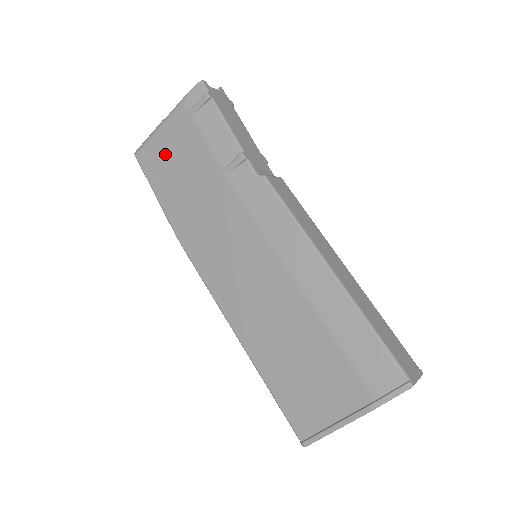
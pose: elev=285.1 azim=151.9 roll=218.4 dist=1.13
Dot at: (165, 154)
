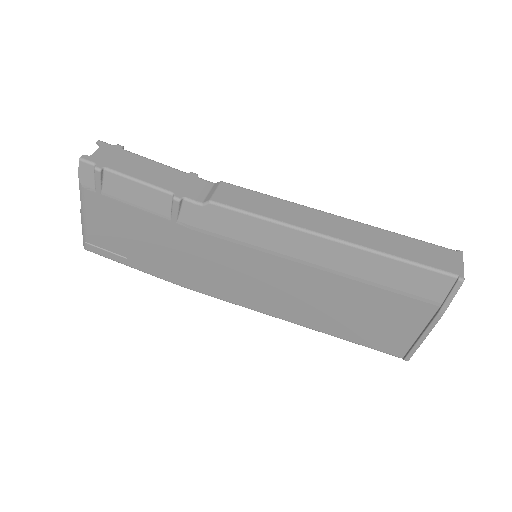
Dot at: (110, 236)
